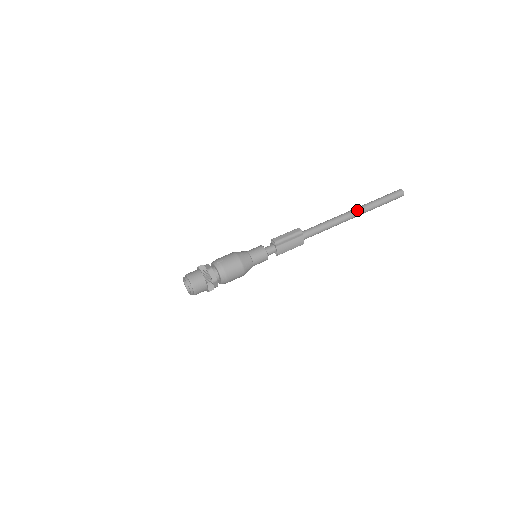
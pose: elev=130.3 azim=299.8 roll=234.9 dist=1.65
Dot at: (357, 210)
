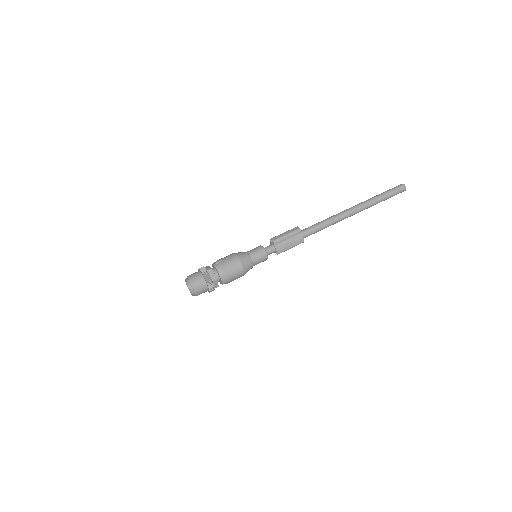
Dot at: (357, 206)
